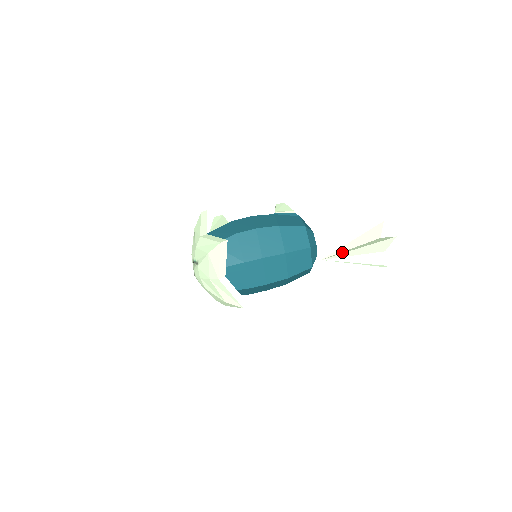
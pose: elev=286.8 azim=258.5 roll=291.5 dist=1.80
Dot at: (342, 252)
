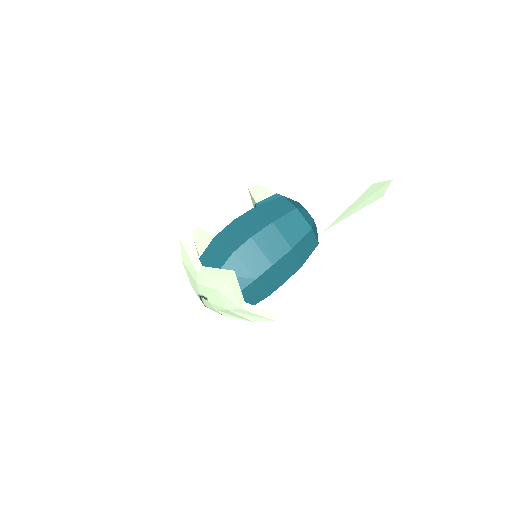
Dot at: (341, 215)
